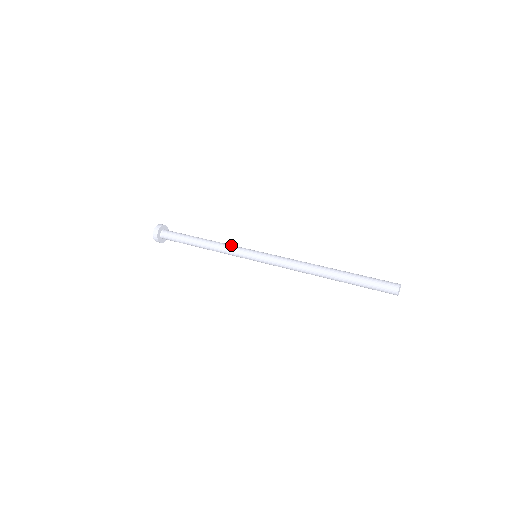
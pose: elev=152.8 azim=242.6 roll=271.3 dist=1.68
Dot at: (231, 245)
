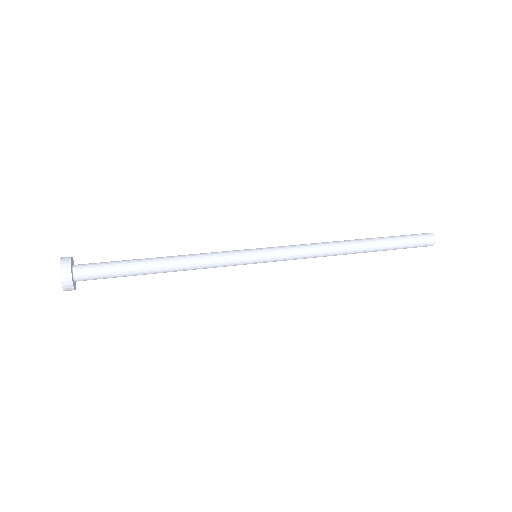
Dot at: (213, 252)
